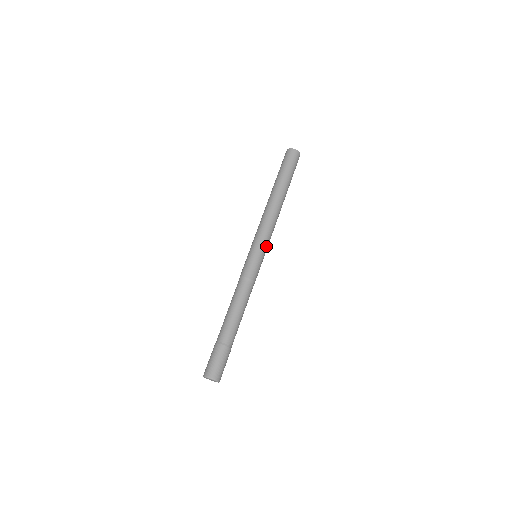
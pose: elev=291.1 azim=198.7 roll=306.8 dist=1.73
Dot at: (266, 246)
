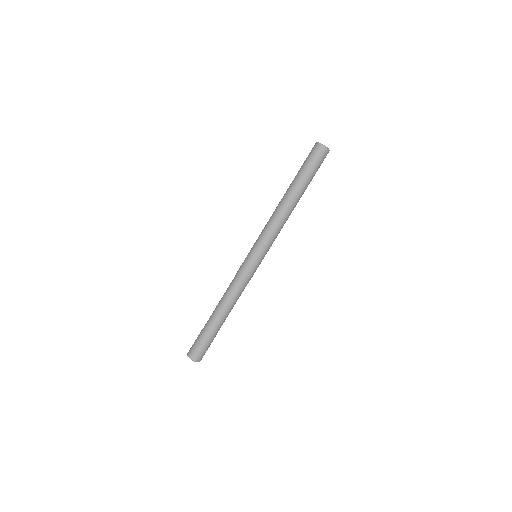
Dot at: (268, 250)
